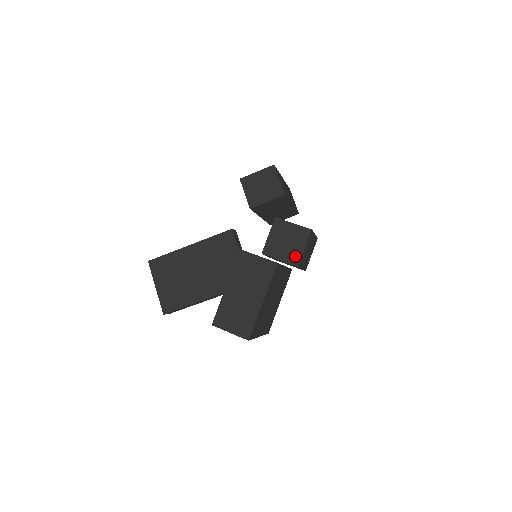
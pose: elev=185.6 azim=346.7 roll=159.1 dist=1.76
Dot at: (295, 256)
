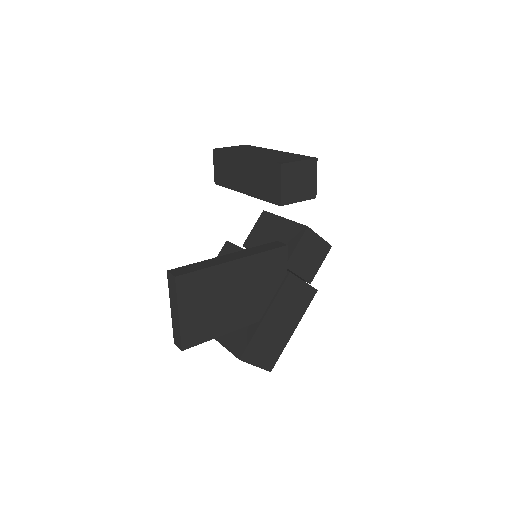
Dot at: (312, 272)
